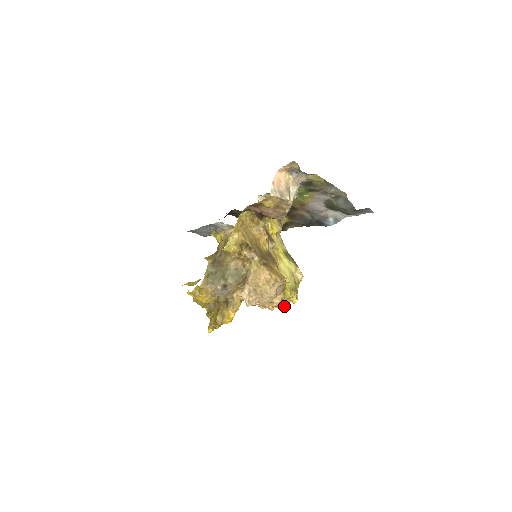
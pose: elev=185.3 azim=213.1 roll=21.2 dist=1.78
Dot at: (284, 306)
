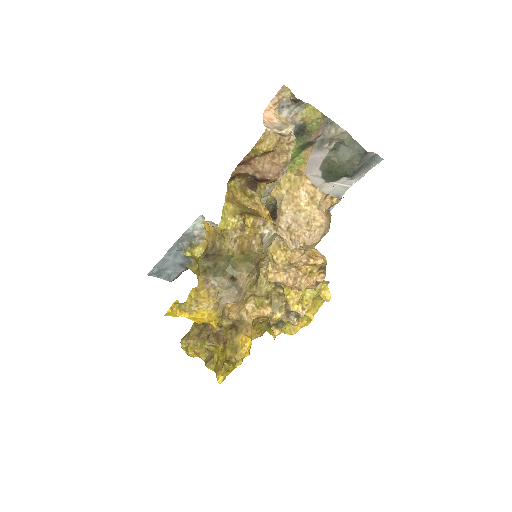
Dot at: (312, 317)
